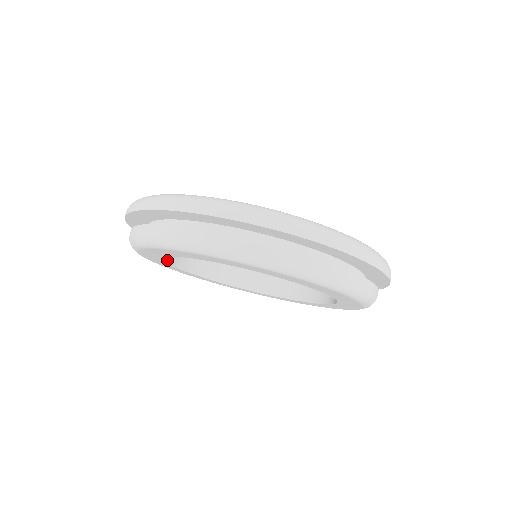
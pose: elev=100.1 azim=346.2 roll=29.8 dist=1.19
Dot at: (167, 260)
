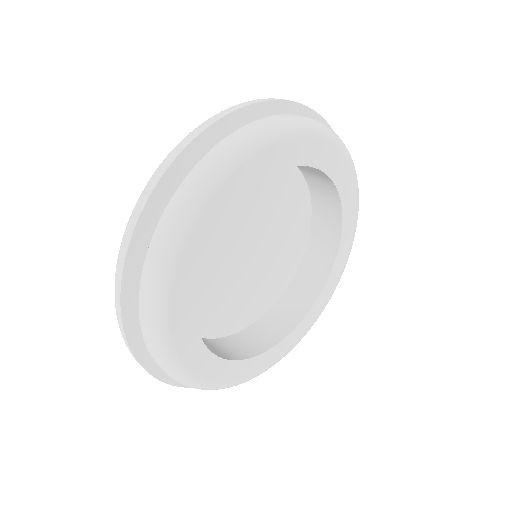
Dot at: (193, 319)
